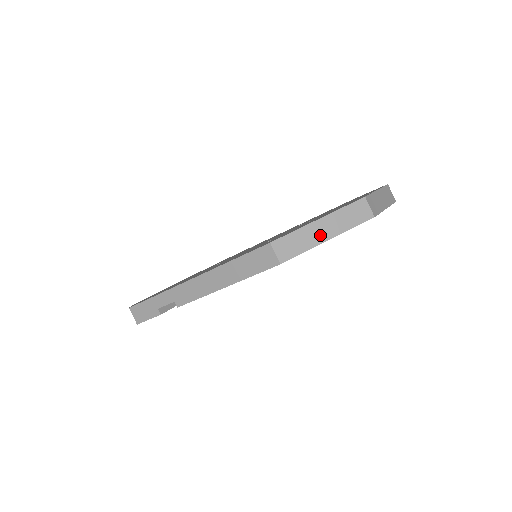
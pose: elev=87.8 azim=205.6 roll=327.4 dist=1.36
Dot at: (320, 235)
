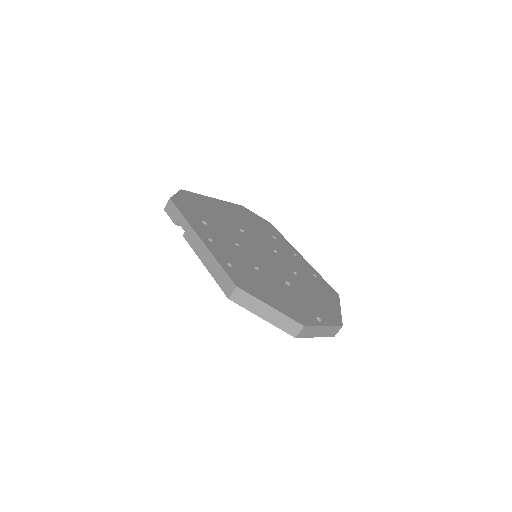
Dot at: (262, 312)
